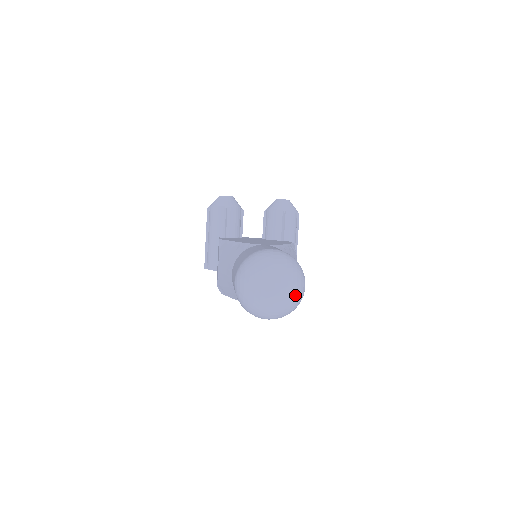
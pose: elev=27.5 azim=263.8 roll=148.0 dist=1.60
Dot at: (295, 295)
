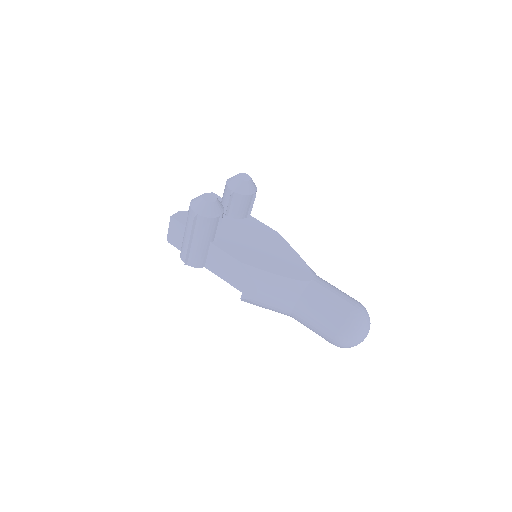
Dot at: occluded
